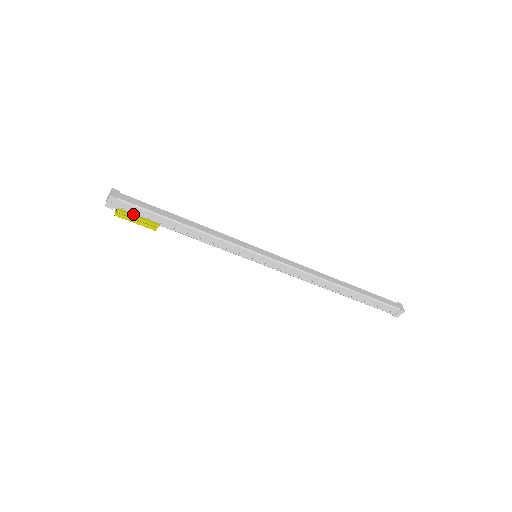
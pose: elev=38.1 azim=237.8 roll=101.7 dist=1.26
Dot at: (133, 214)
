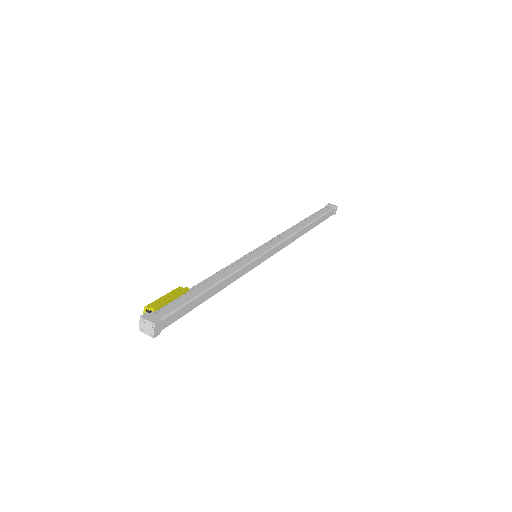
Dot at: occluded
